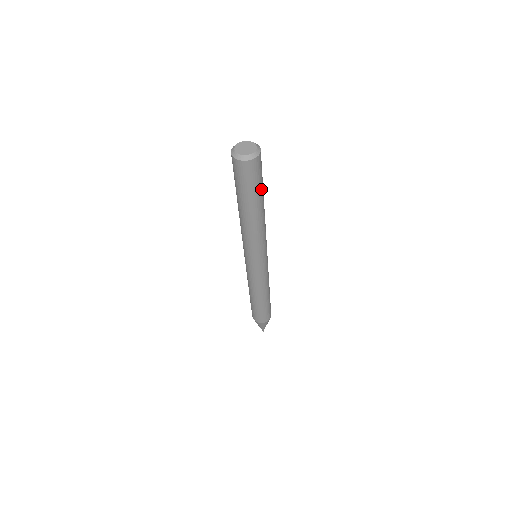
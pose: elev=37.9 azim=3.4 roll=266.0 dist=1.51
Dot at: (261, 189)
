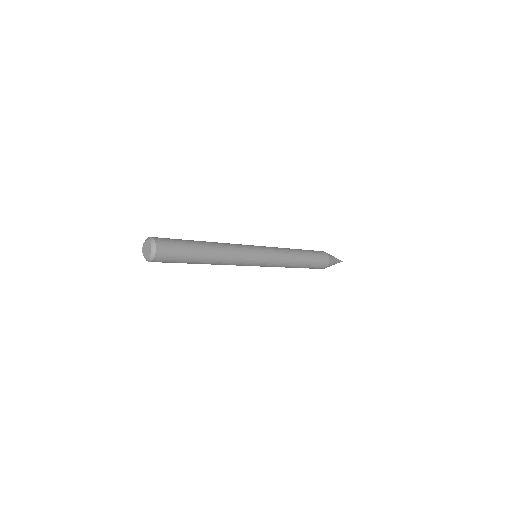
Dot at: (189, 248)
